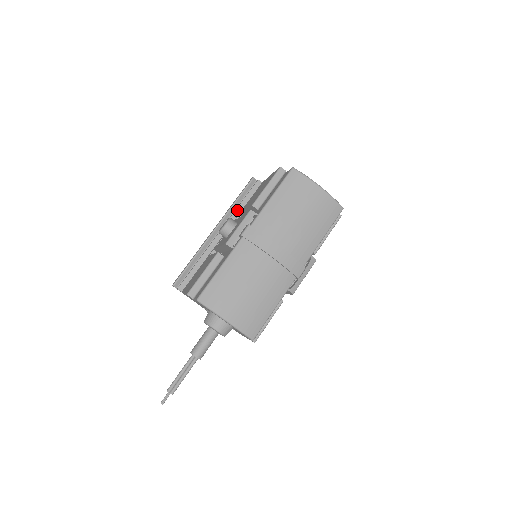
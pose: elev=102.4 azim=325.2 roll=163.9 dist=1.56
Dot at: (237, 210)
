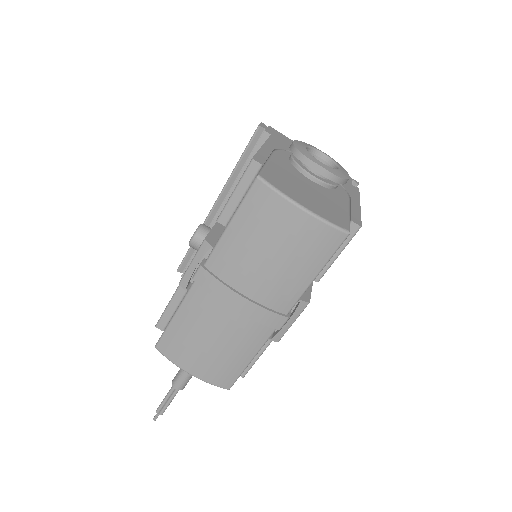
Dot at: (239, 179)
